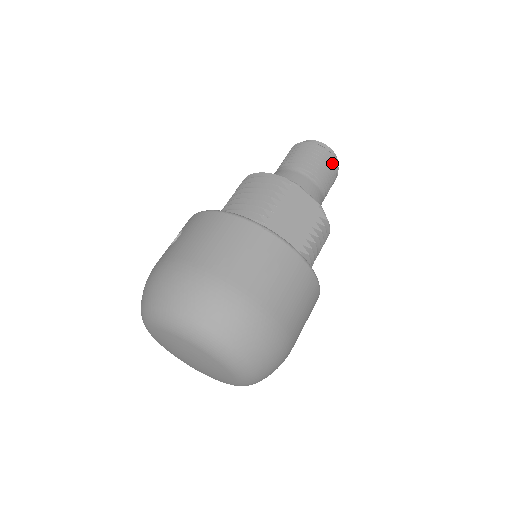
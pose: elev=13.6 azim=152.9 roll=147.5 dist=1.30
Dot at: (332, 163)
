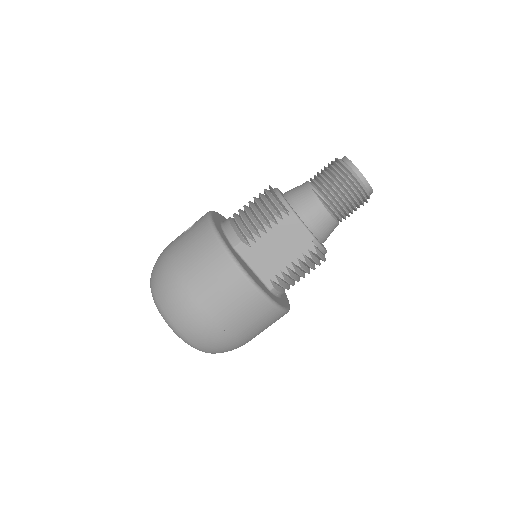
Dot at: (356, 193)
